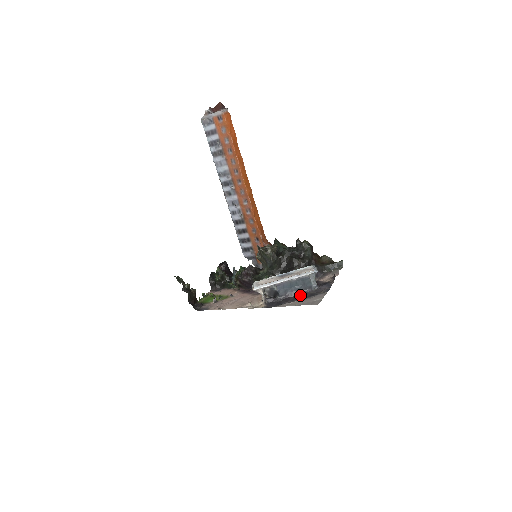
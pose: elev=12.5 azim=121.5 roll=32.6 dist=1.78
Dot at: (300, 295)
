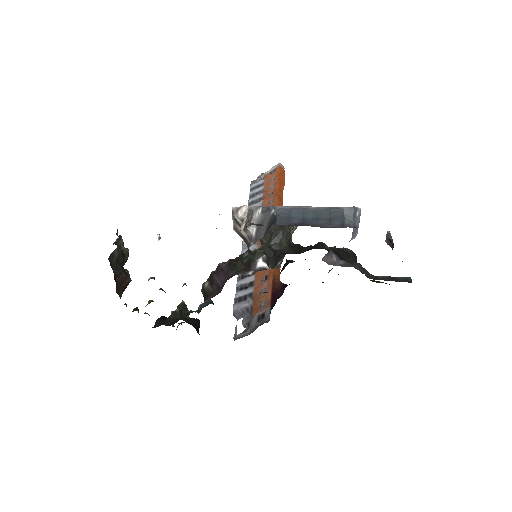
Dot at: (317, 223)
